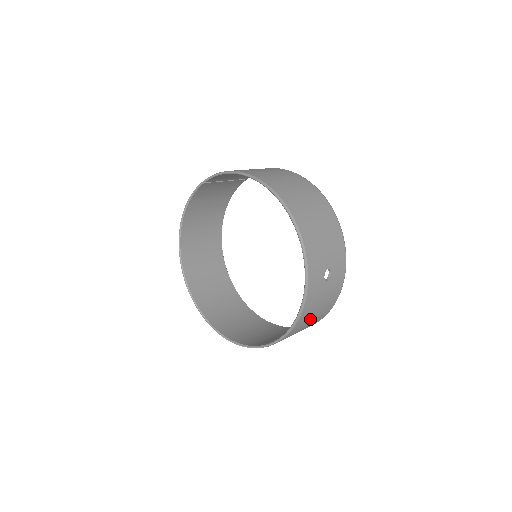
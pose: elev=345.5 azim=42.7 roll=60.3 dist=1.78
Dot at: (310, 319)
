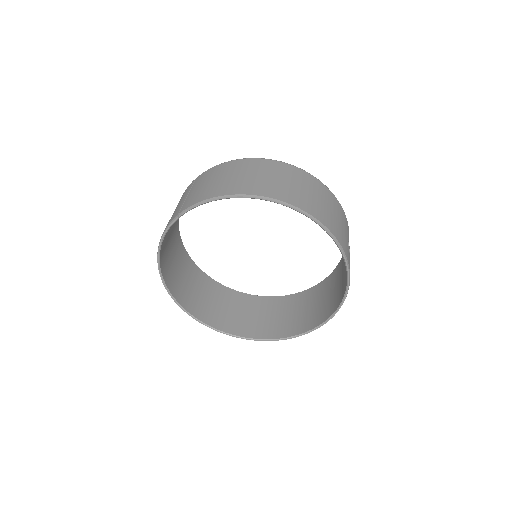
Dot at: occluded
